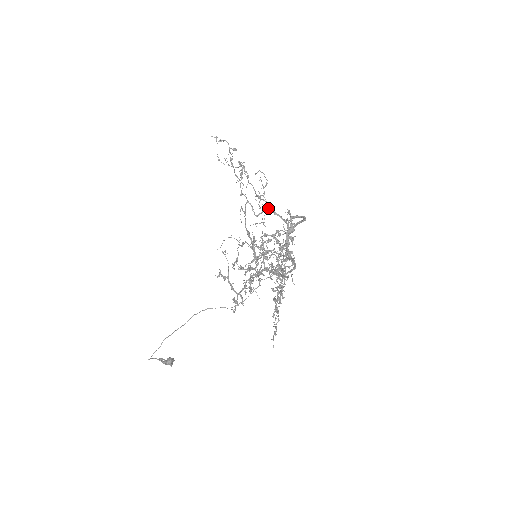
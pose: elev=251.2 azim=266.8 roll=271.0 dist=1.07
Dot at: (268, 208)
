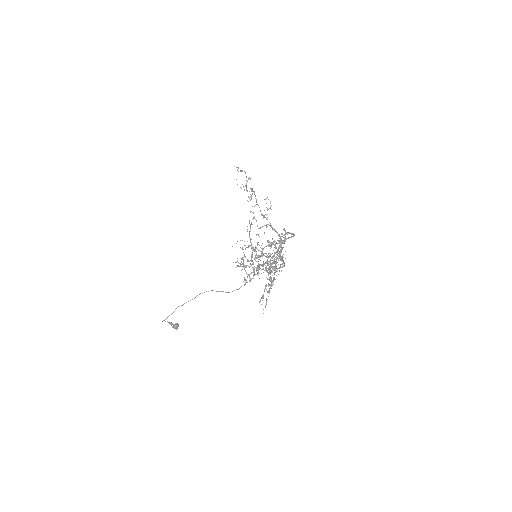
Dot at: (268, 224)
